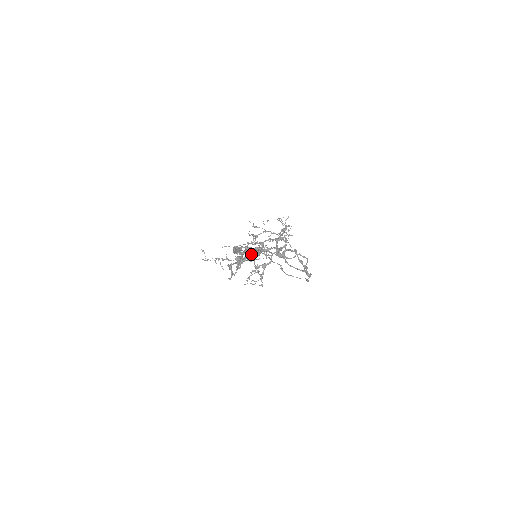
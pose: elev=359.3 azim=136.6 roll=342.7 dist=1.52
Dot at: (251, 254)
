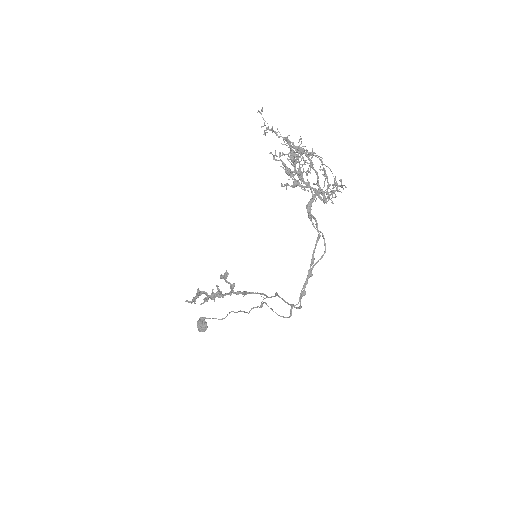
Dot at: (301, 148)
